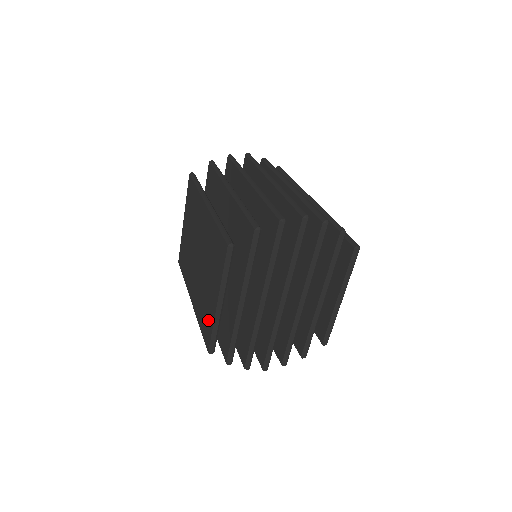
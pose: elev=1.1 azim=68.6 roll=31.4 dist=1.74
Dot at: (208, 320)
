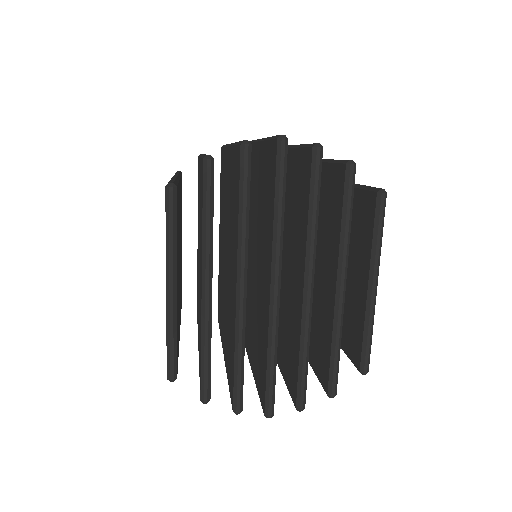
Dot at: occluded
